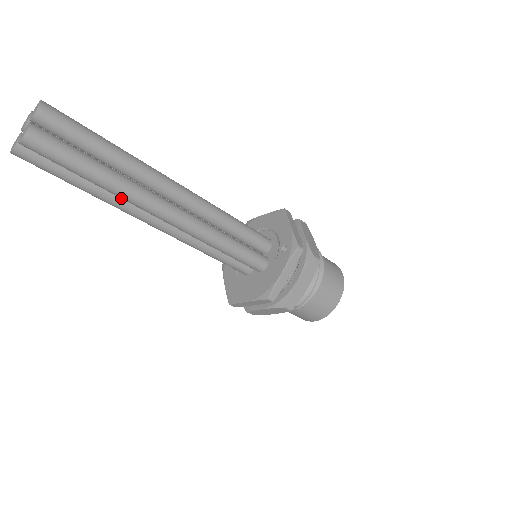
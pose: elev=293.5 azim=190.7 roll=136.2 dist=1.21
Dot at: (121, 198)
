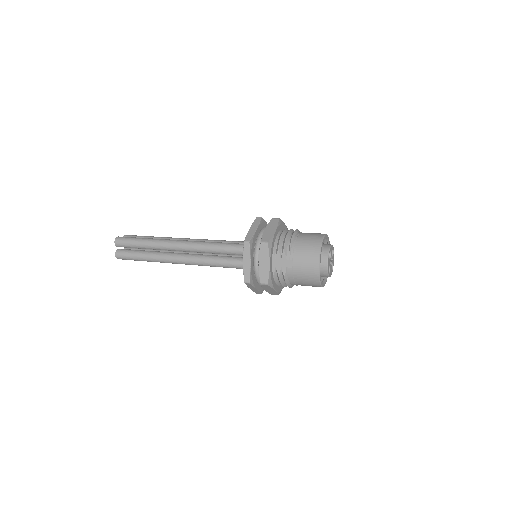
Dot at: (162, 253)
